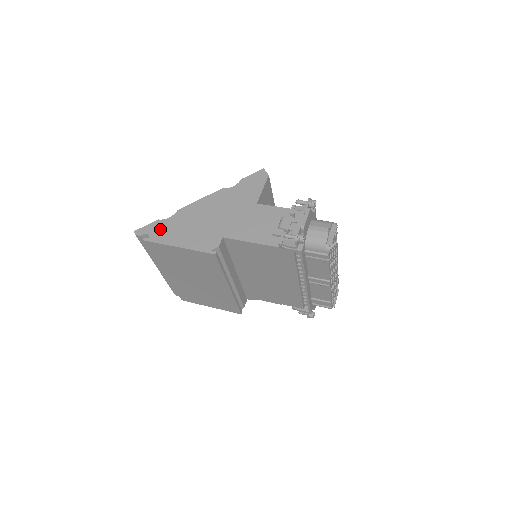
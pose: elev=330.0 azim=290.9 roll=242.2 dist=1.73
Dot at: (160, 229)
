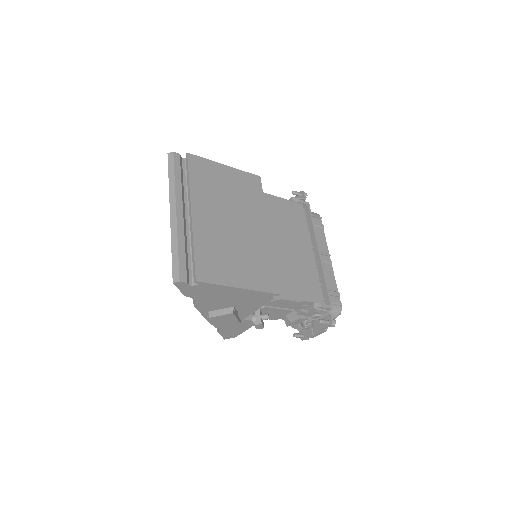
Dot at: occluded
